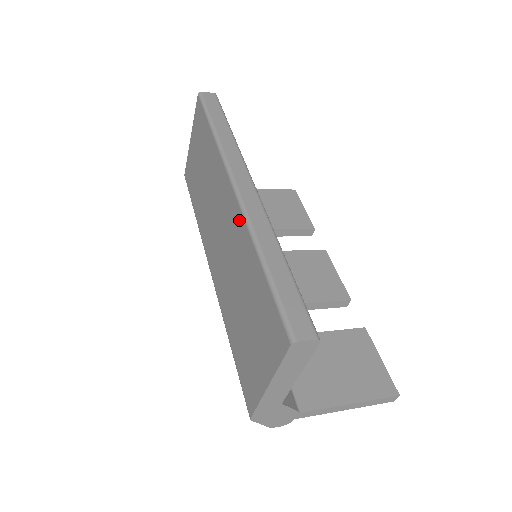
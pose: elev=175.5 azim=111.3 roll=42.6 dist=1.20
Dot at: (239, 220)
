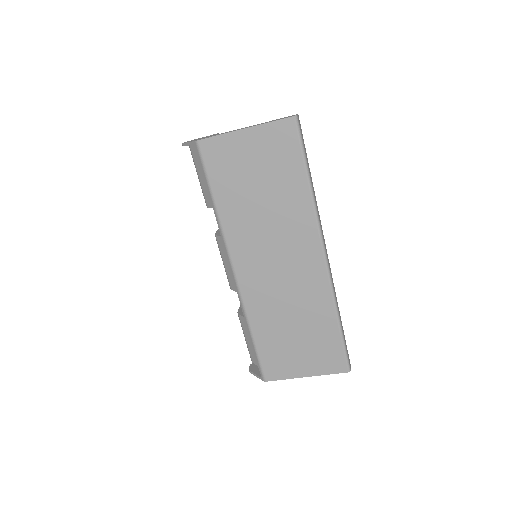
Dot at: (323, 284)
